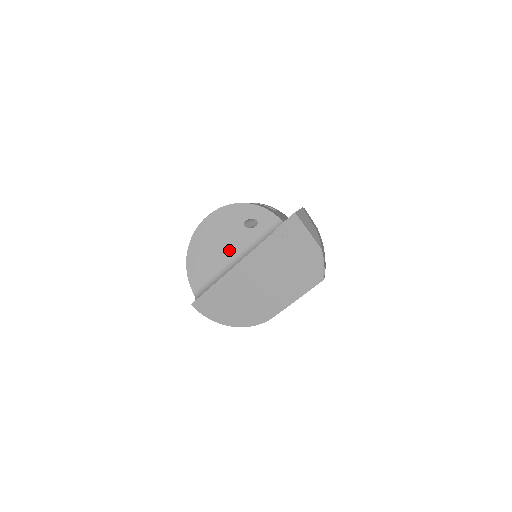
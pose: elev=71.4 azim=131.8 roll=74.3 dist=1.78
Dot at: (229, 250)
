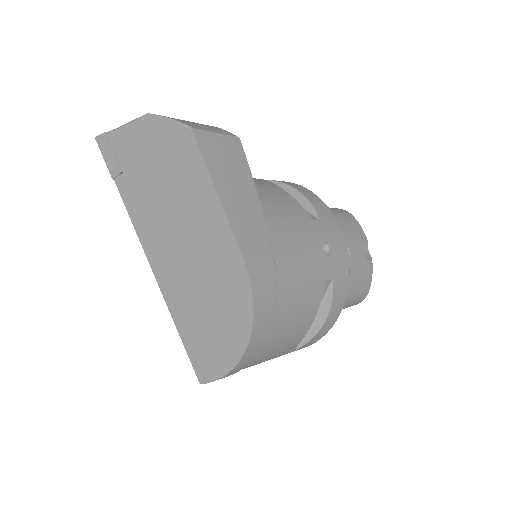
Dot at: occluded
